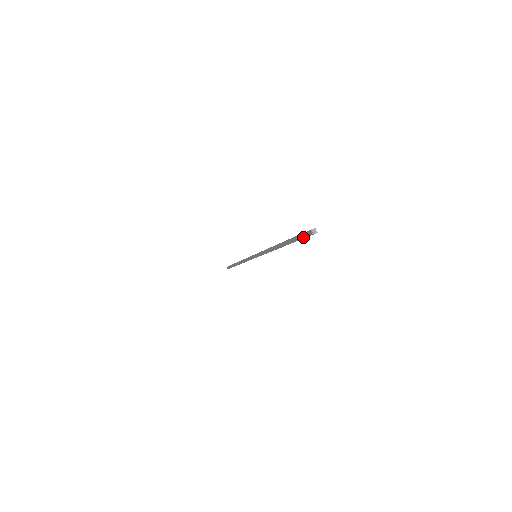
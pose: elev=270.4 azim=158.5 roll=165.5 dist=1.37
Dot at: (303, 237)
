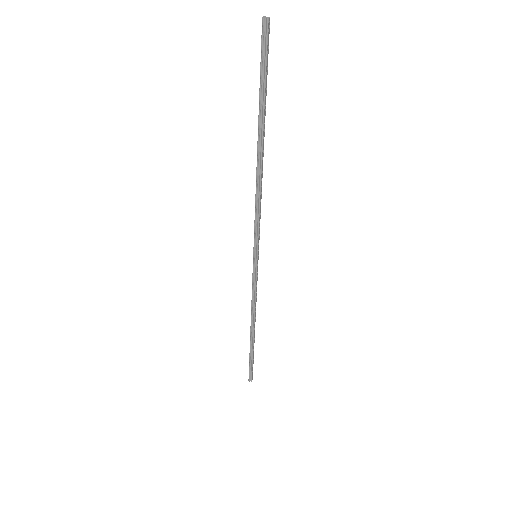
Dot at: (265, 53)
